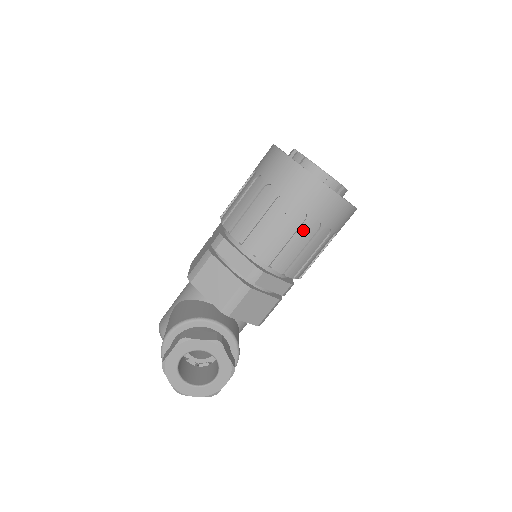
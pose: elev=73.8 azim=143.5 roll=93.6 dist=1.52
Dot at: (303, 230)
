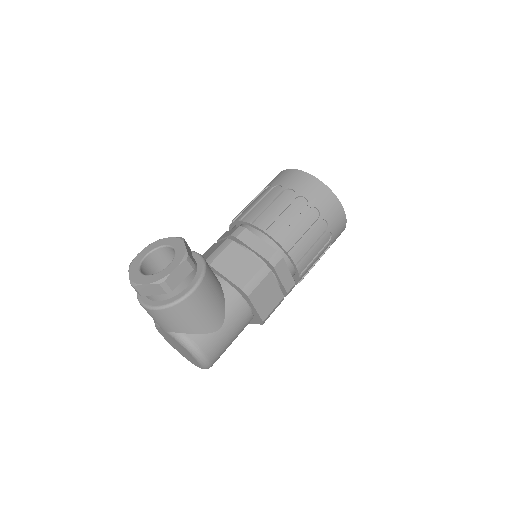
Dot at: (280, 197)
